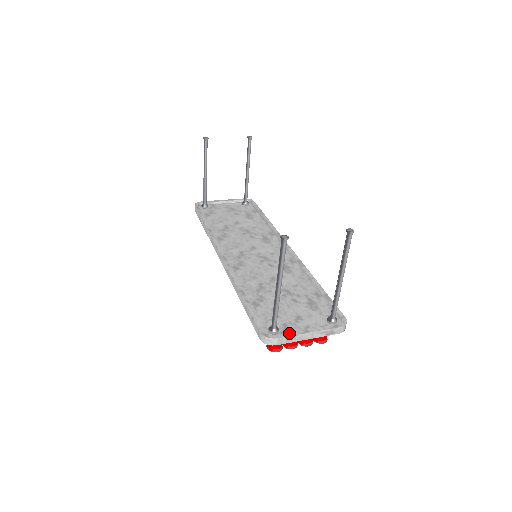
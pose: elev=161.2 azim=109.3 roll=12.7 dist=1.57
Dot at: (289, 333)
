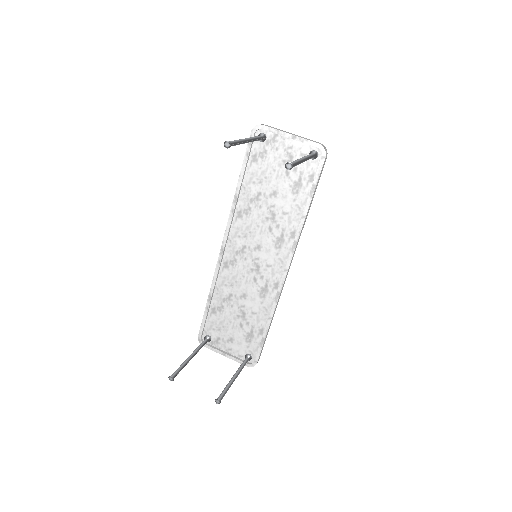
Dot at: (213, 349)
